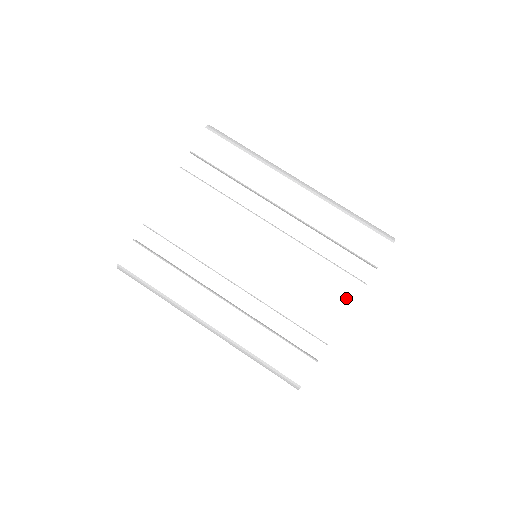
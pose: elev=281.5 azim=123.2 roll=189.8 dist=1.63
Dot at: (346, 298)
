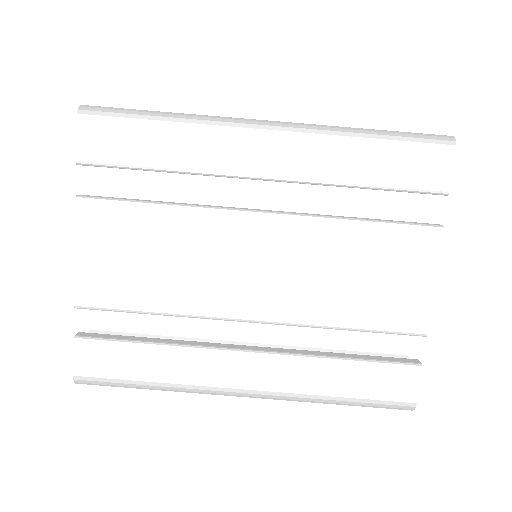
Dot at: (422, 261)
